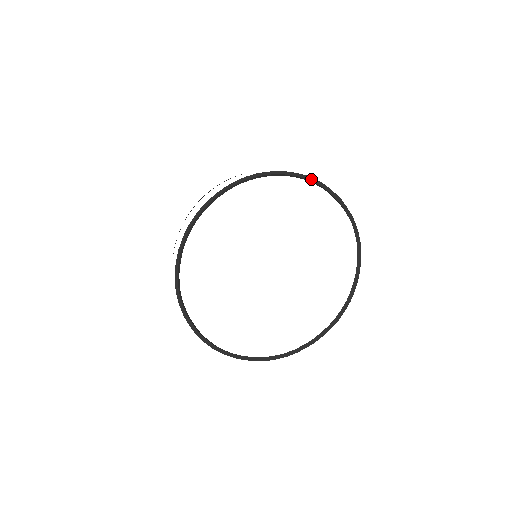
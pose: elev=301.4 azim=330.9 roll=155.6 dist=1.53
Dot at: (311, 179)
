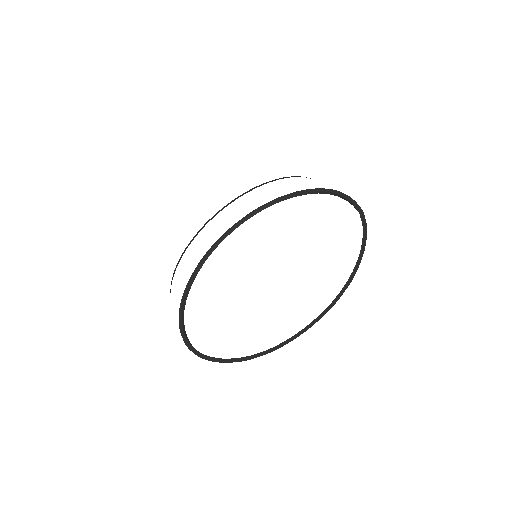
Dot at: (322, 189)
